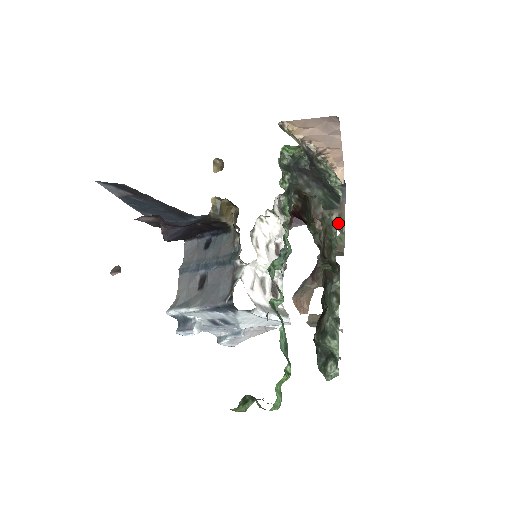
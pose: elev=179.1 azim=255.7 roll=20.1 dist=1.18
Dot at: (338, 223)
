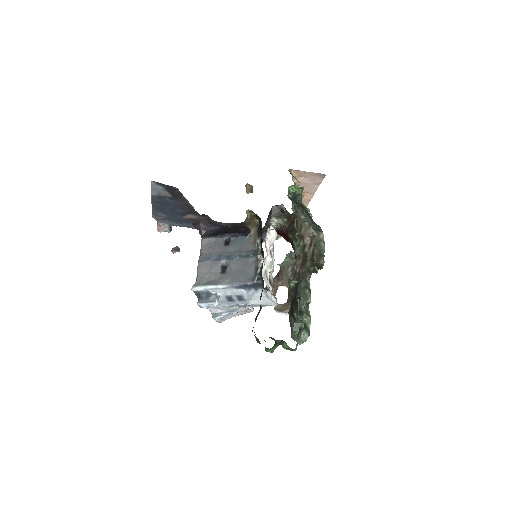
Dot at: occluded
